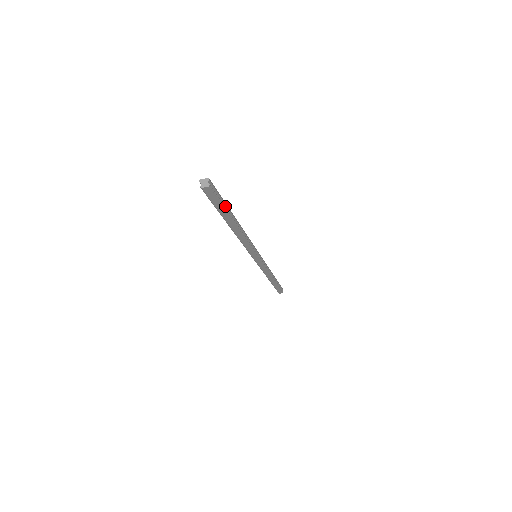
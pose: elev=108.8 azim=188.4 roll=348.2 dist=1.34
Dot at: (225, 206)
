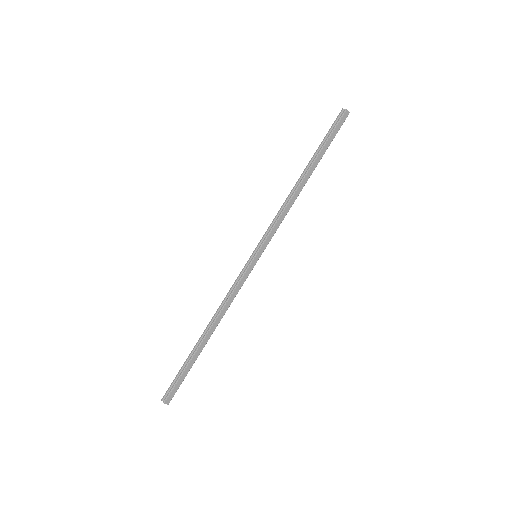
Dot at: (324, 149)
